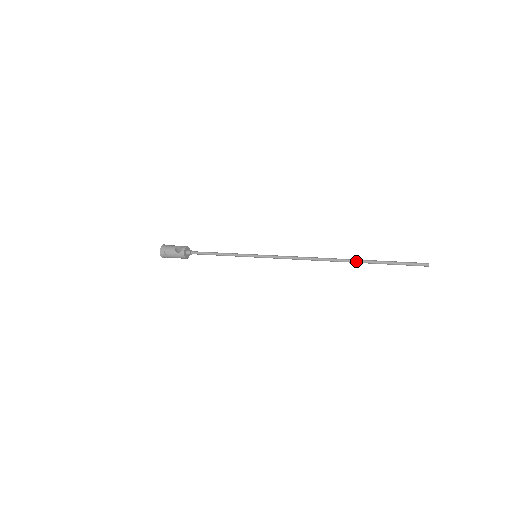
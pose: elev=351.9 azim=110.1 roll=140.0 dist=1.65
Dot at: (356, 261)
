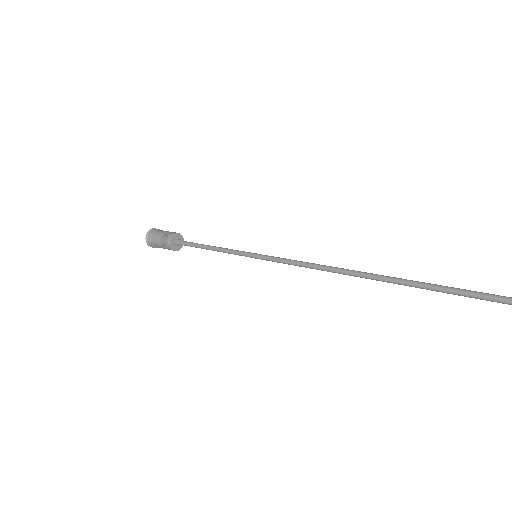
Dot at: (409, 285)
